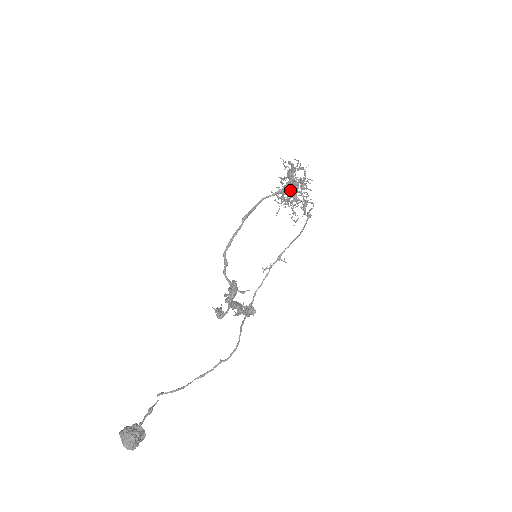
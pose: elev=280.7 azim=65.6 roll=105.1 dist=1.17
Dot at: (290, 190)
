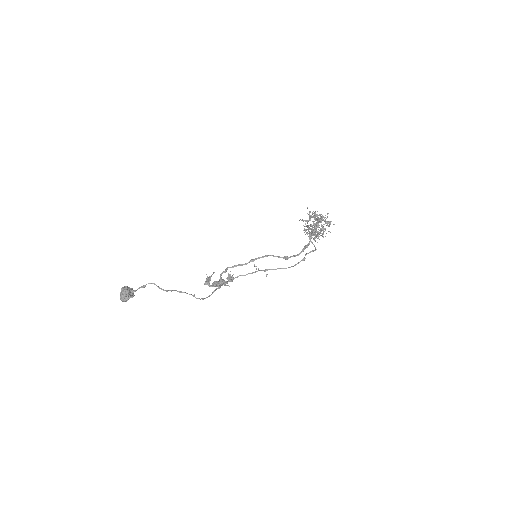
Dot at: occluded
